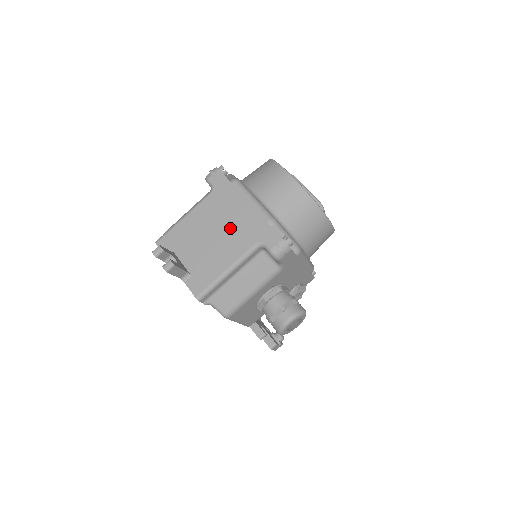
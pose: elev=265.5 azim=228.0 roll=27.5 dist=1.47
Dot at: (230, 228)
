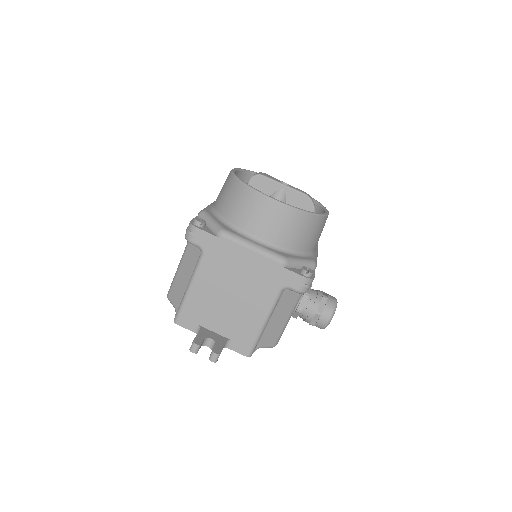
Dot at: (245, 284)
